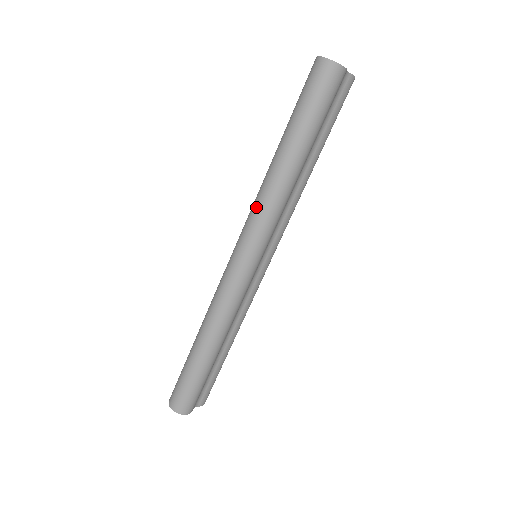
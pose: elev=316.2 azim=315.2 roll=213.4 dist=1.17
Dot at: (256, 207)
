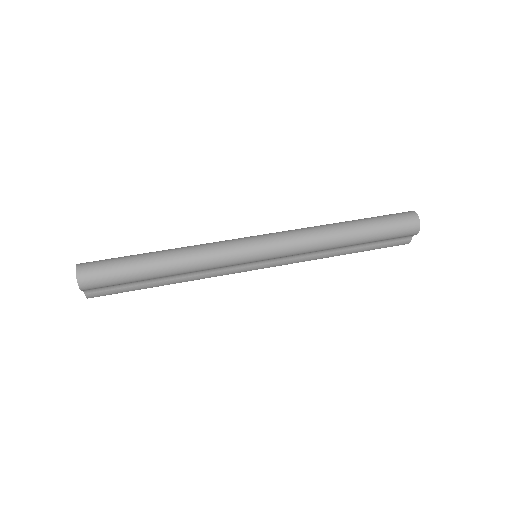
Dot at: (302, 232)
